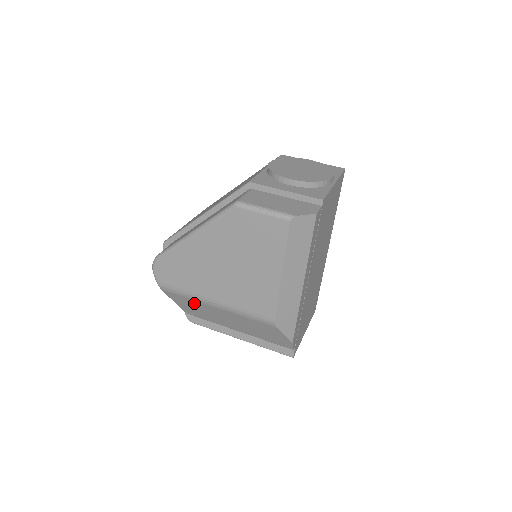
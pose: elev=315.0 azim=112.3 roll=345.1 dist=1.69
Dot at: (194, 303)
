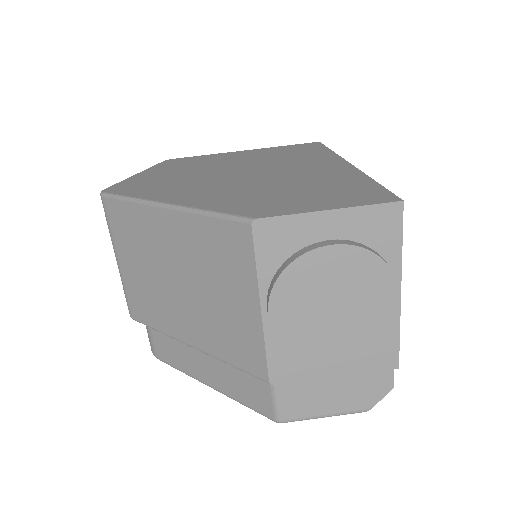
Dot at: occluded
